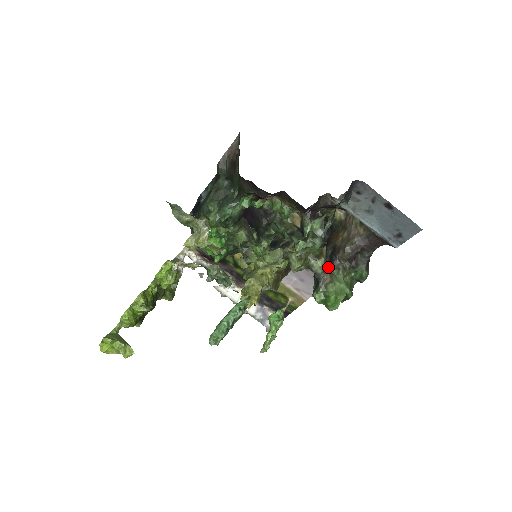
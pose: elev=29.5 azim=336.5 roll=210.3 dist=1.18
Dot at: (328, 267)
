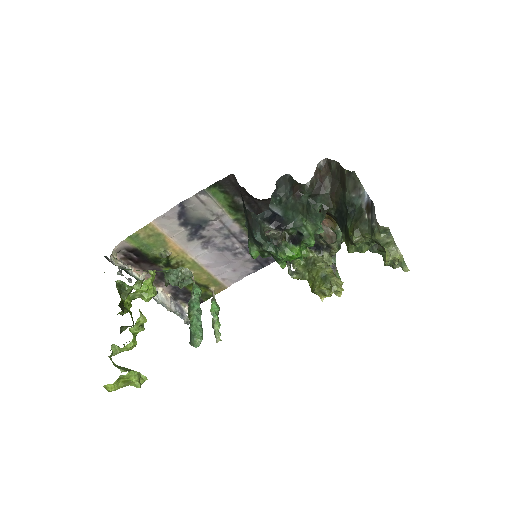
Dot at: occluded
